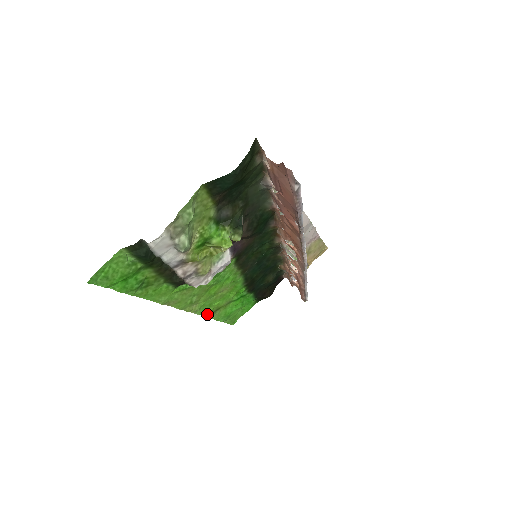
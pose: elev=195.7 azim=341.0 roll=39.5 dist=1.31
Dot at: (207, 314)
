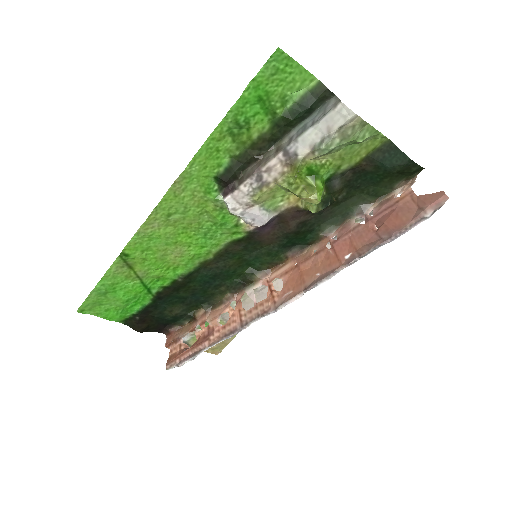
Dot at: (126, 254)
